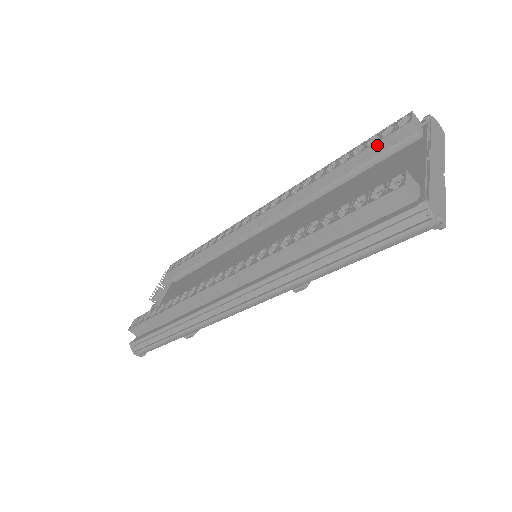
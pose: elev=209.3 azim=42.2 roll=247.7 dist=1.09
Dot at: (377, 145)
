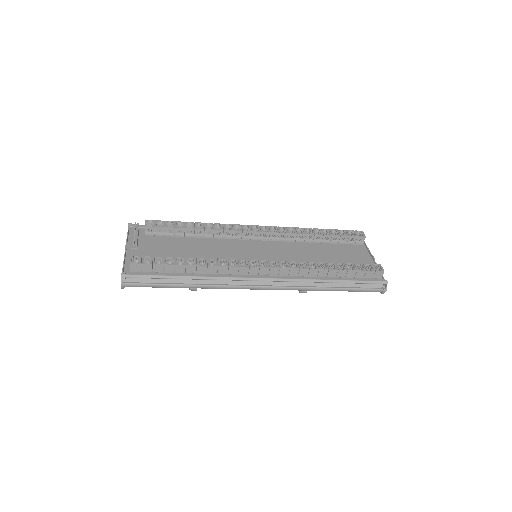
Dot at: (347, 237)
